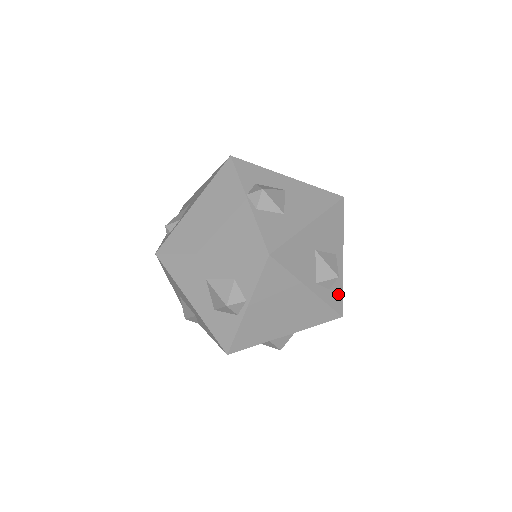
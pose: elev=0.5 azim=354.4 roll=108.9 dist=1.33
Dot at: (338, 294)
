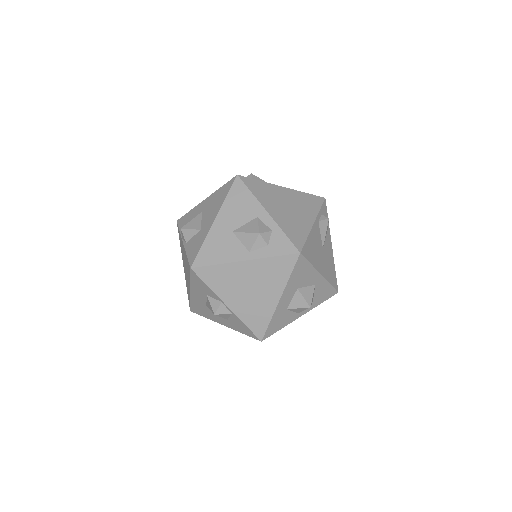
Dot at: (282, 241)
